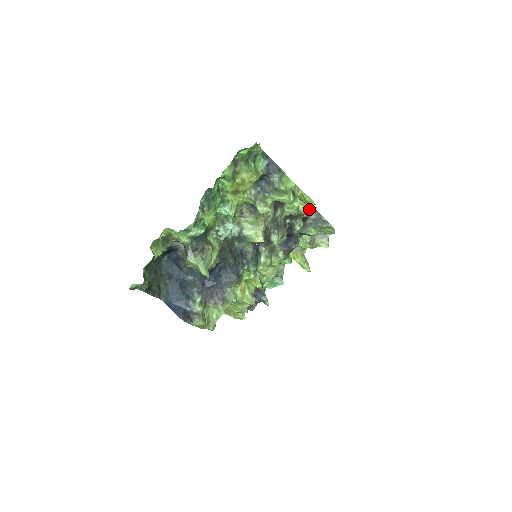
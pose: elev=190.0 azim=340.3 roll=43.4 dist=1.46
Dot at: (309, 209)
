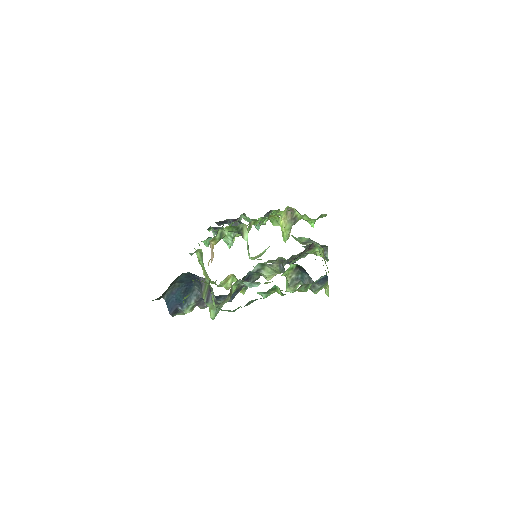
Dot at: occluded
